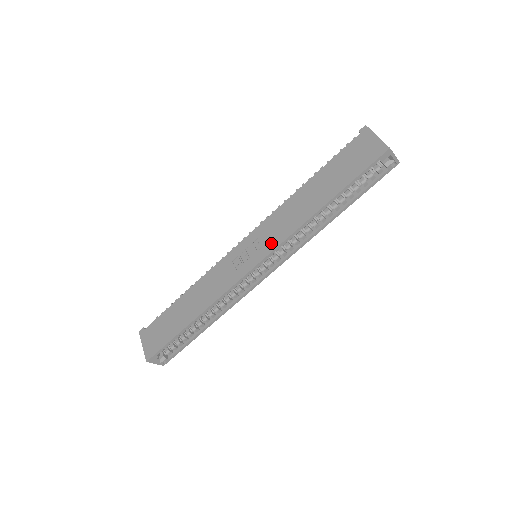
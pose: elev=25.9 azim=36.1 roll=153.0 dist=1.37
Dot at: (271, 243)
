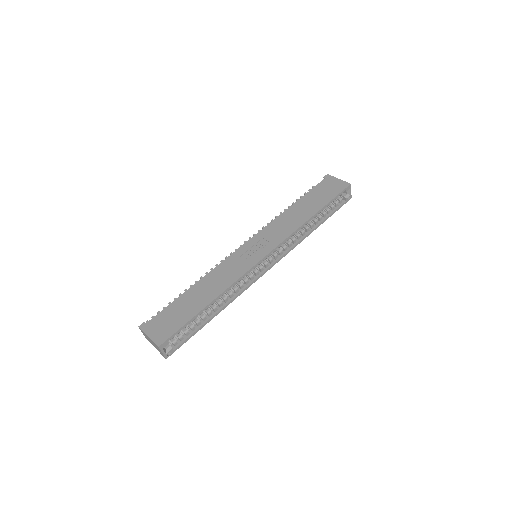
Dot at: (276, 240)
